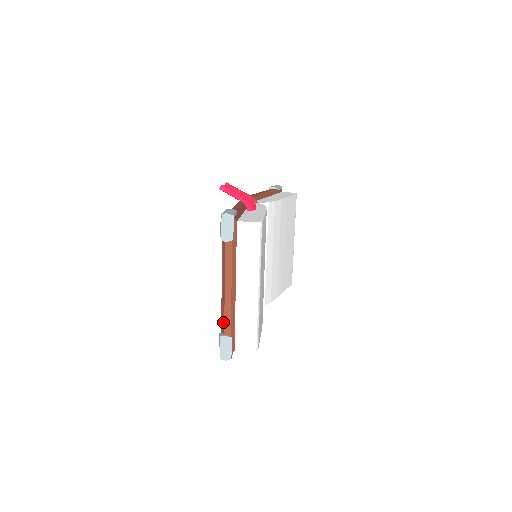
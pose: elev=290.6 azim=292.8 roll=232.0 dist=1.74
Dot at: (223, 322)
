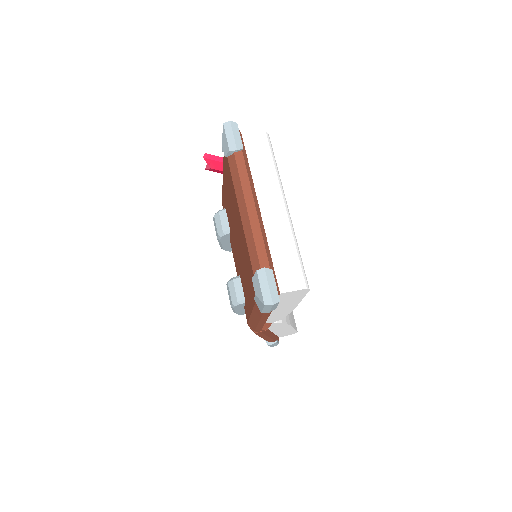
Dot at: (254, 254)
